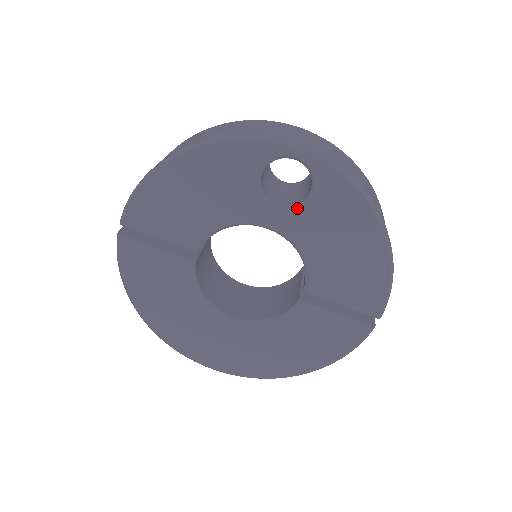
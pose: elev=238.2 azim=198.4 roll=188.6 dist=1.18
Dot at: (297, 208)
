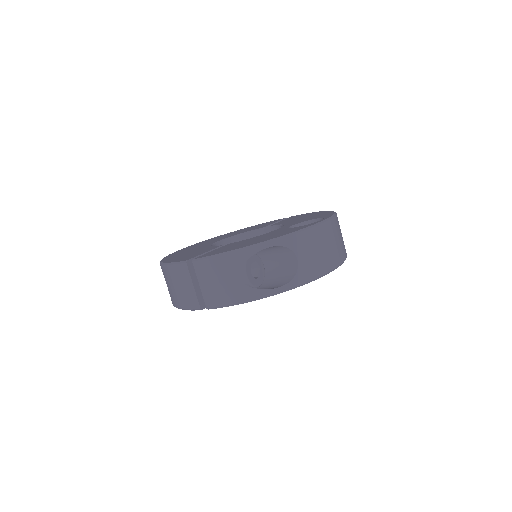
Dot at: occluded
